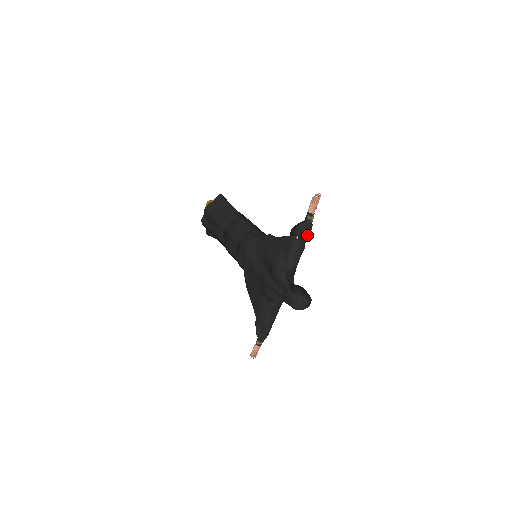
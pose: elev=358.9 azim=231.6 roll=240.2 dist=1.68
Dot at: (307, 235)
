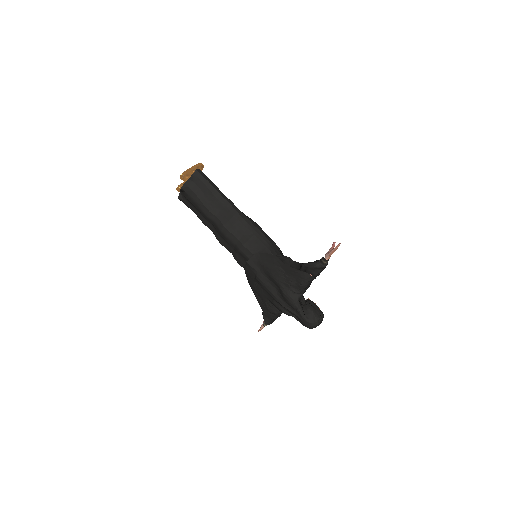
Dot at: (321, 271)
